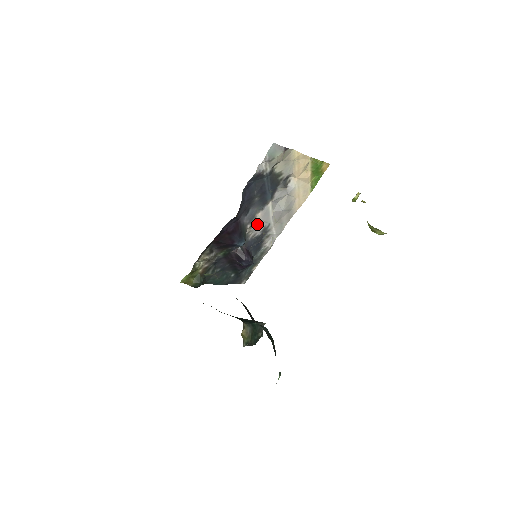
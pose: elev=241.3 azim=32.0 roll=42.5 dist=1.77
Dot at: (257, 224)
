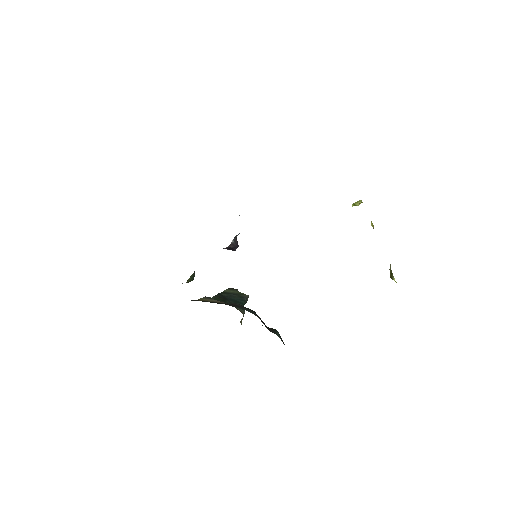
Dot at: occluded
